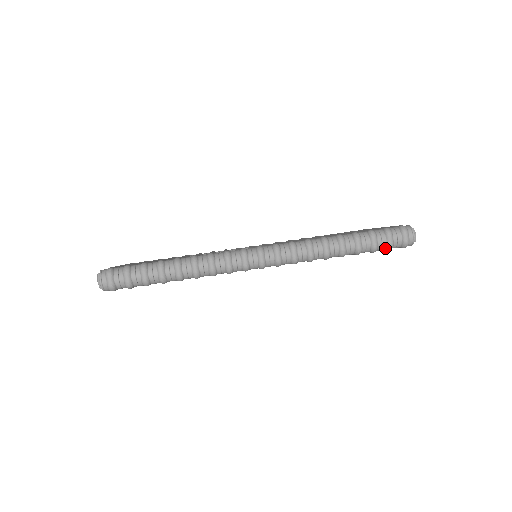
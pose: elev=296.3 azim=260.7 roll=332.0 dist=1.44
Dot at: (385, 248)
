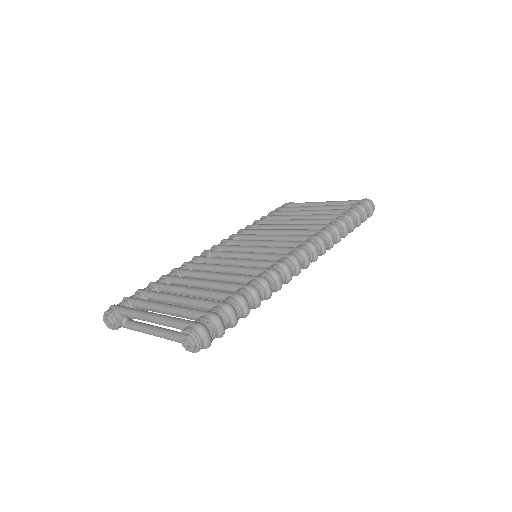
Dot at: (361, 221)
